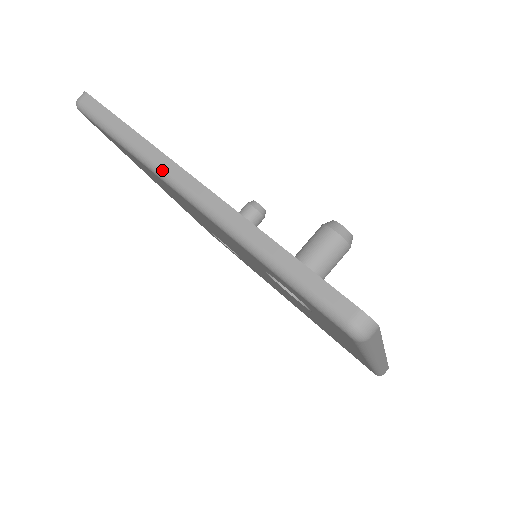
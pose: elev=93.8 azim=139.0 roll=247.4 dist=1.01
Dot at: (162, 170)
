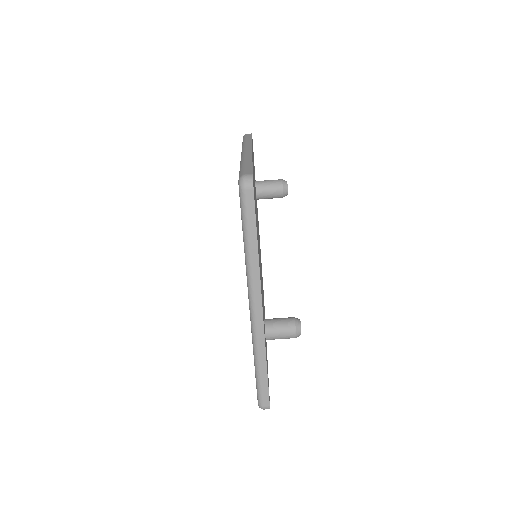
Dot at: (252, 288)
